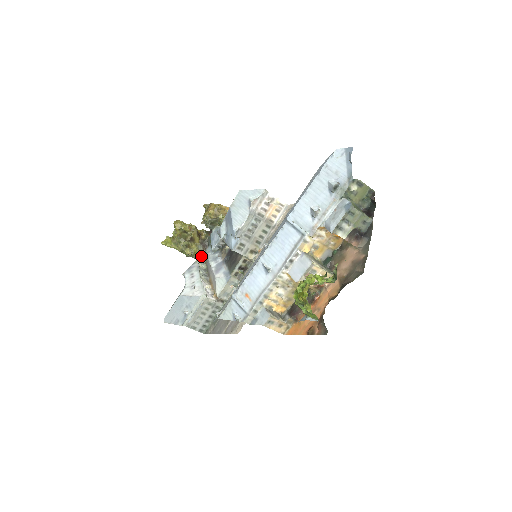
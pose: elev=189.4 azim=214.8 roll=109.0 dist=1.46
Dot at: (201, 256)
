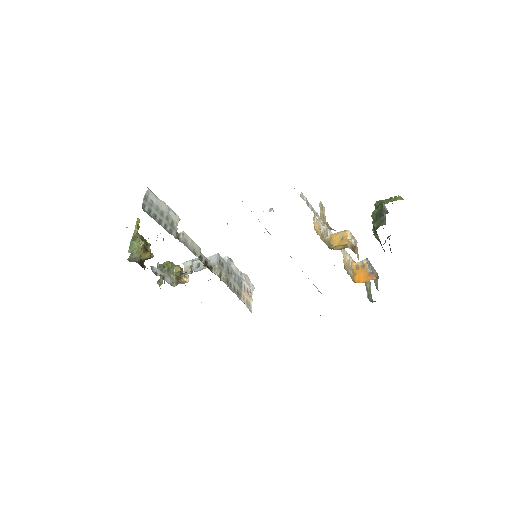
Dot at: (133, 258)
